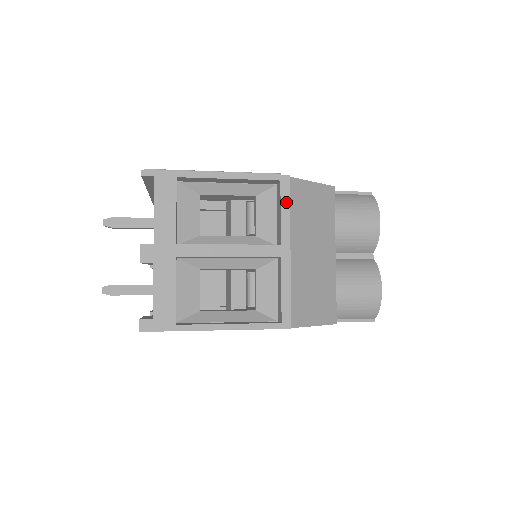
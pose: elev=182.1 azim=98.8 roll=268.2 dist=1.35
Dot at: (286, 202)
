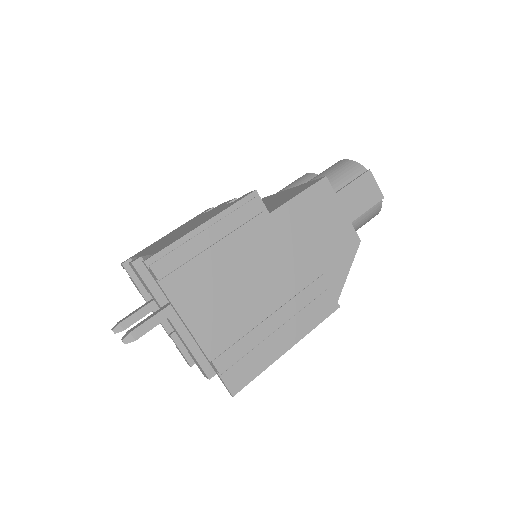
Dot at: occluded
